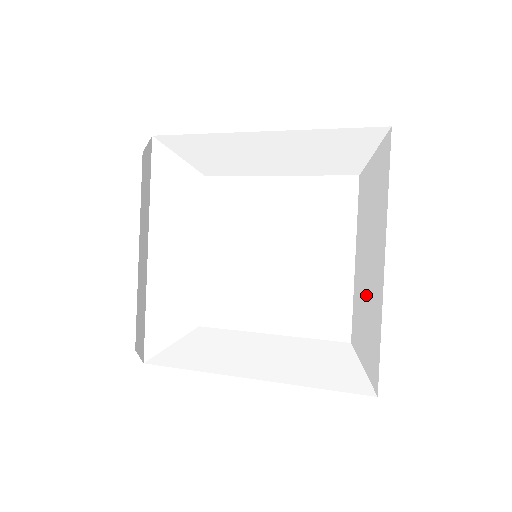
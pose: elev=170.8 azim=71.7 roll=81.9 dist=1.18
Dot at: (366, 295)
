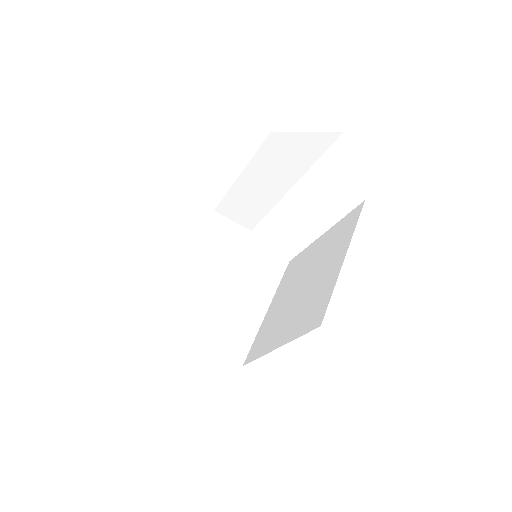
Dot at: occluded
